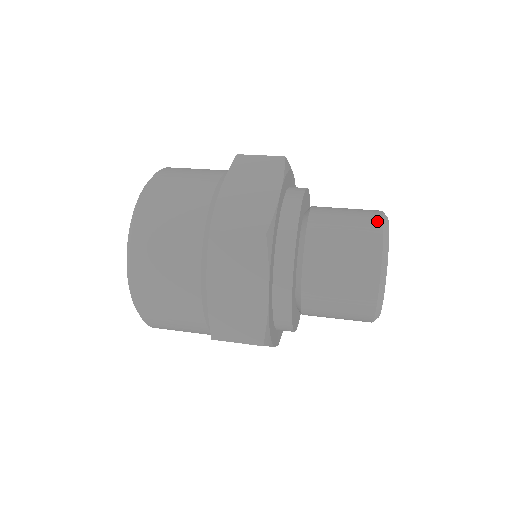
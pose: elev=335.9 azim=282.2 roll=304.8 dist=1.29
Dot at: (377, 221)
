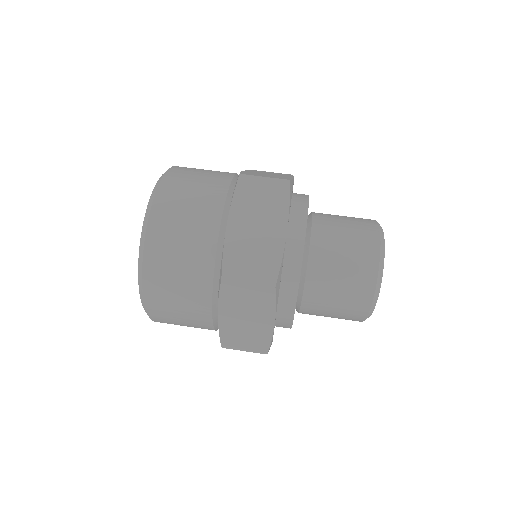
Dot at: (375, 248)
